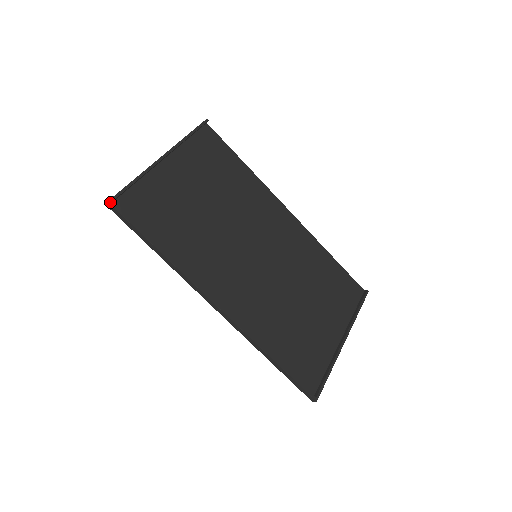
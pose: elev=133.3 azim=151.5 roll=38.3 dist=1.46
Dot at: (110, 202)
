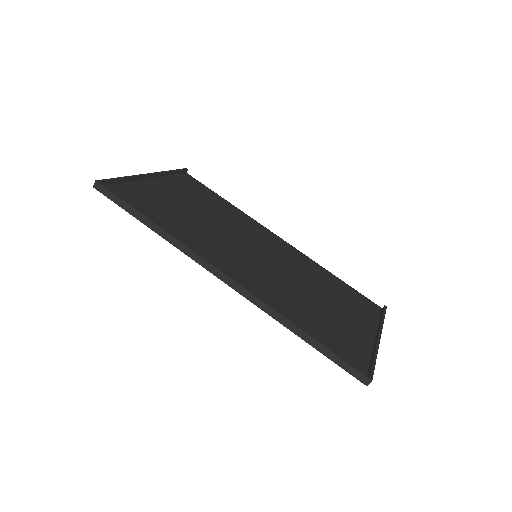
Dot at: (98, 181)
